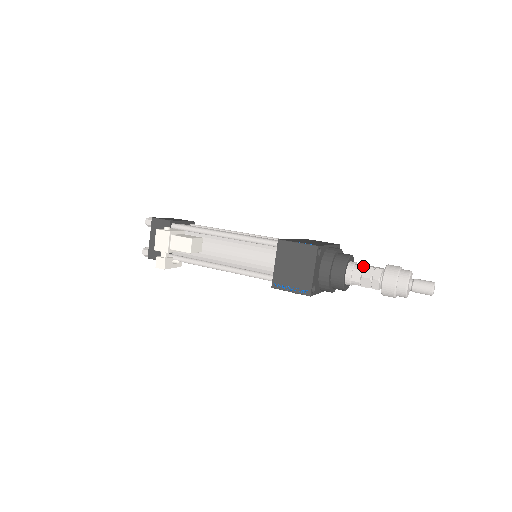
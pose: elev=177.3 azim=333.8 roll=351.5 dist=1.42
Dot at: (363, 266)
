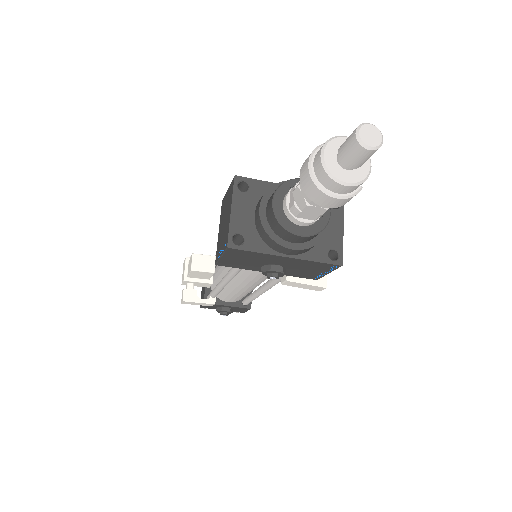
Dot at: occluded
